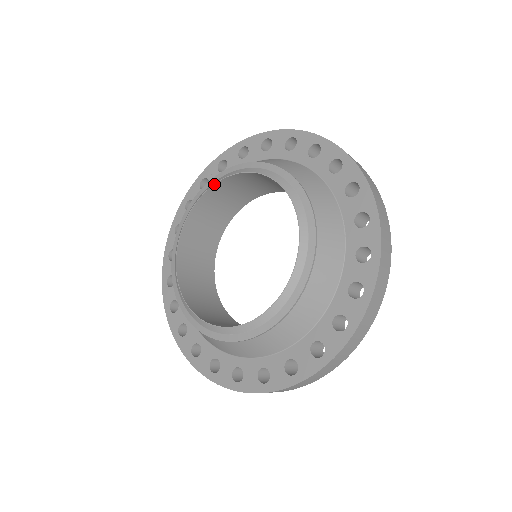
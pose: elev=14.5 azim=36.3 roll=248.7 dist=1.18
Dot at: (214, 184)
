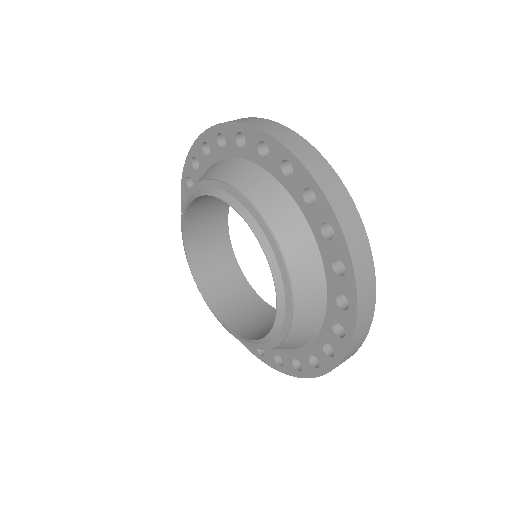
Dot at: (231, 206)
